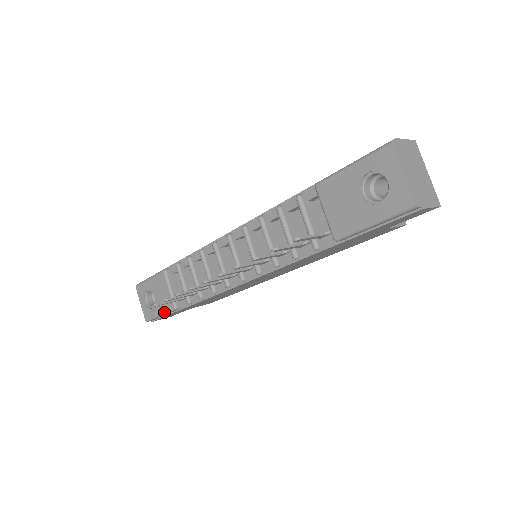
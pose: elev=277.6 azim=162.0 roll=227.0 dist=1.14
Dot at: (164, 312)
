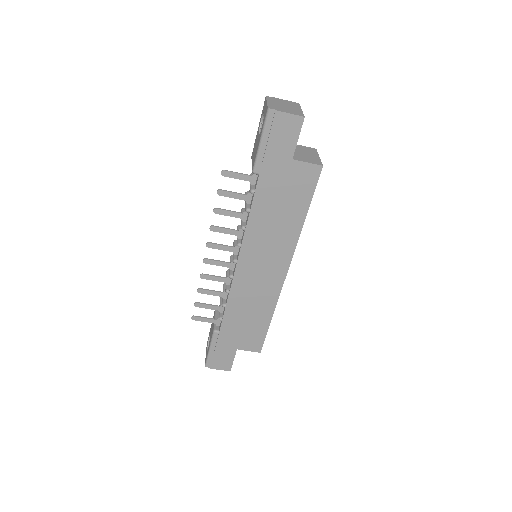
Dot at: (210, 342)
